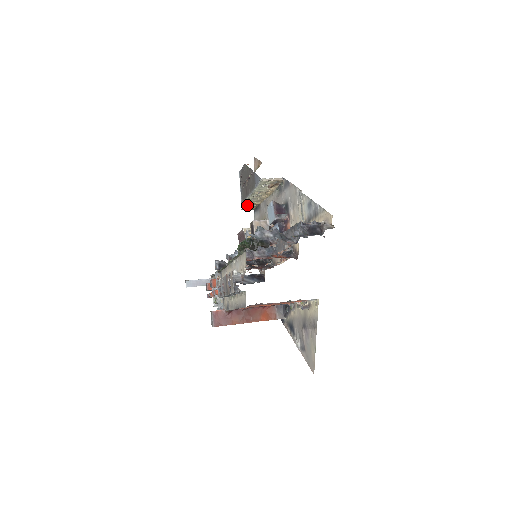
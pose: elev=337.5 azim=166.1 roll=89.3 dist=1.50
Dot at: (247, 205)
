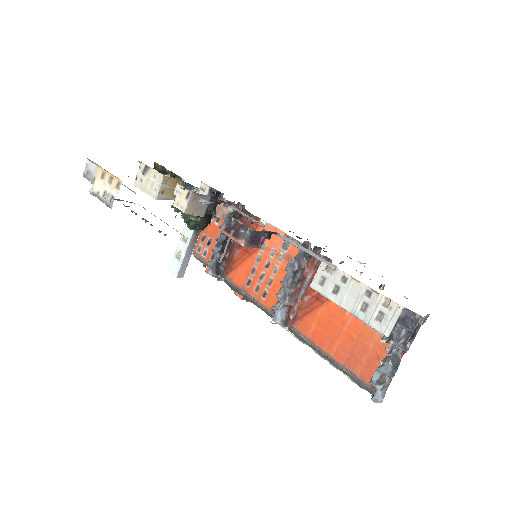
Dot at: occluded
